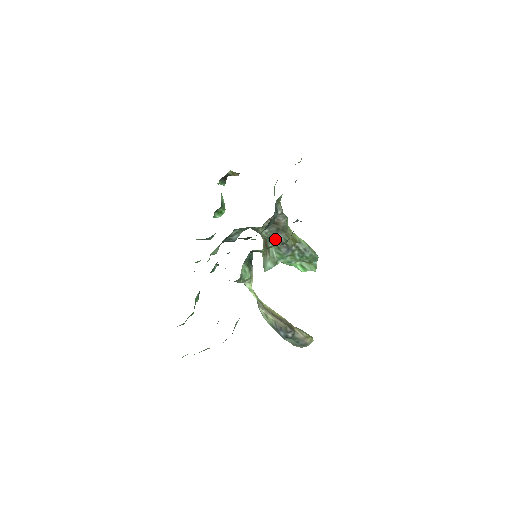
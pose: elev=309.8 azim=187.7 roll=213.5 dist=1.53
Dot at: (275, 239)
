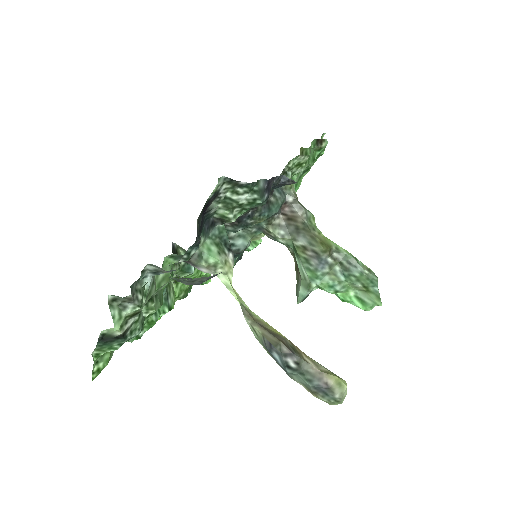
Dot at: (298, 246)
